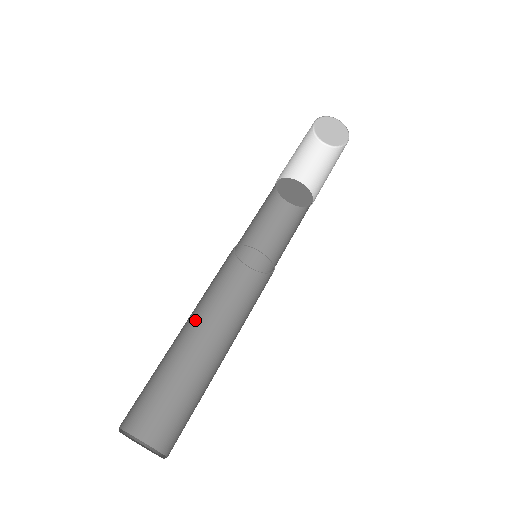
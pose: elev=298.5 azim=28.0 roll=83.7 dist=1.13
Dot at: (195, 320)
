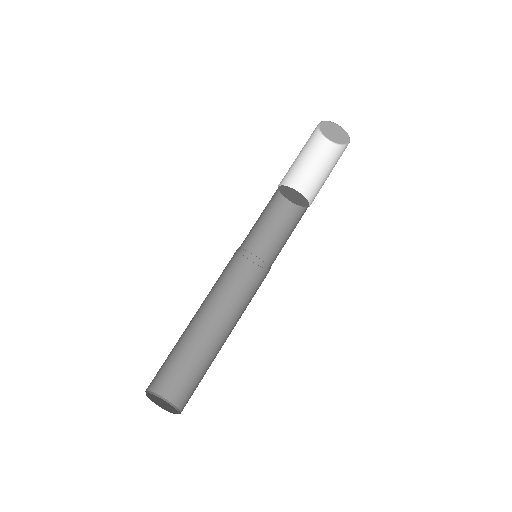
Dot at: (214, 314)
